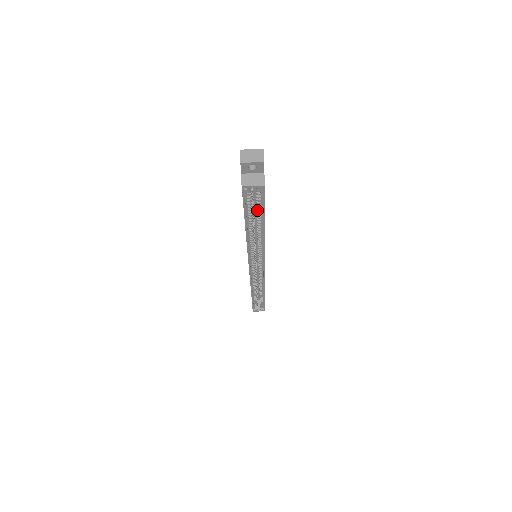
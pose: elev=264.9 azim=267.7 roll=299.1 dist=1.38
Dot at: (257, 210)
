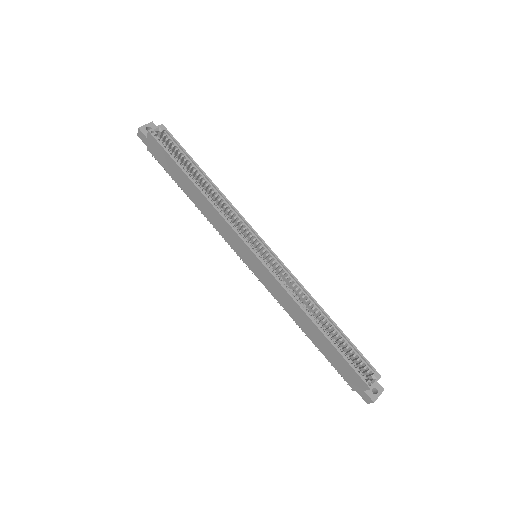
Dot at: (184, 160)
